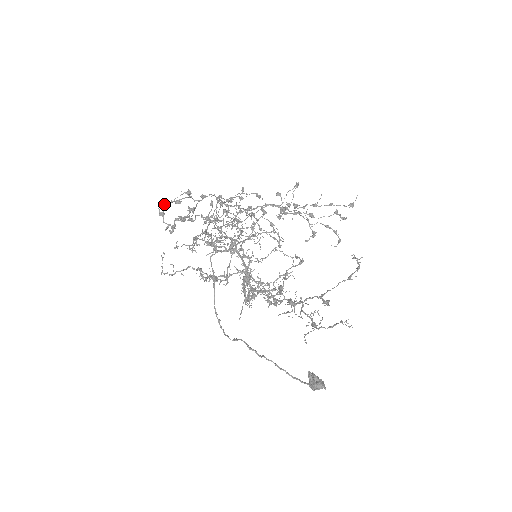
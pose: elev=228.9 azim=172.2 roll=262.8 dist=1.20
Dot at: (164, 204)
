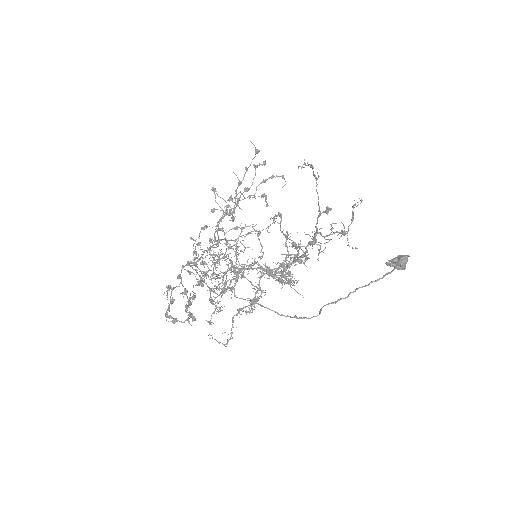
Dot at: (167, 314)
